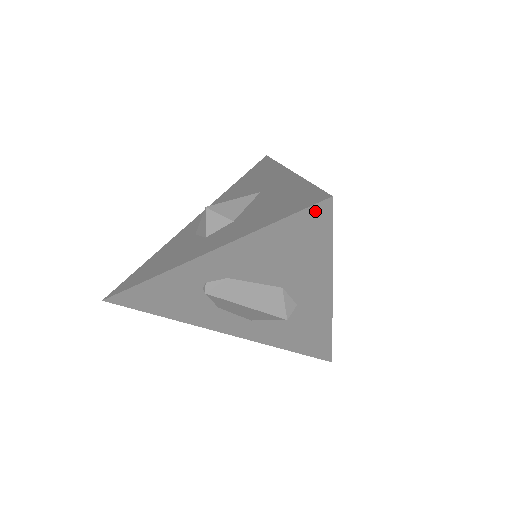
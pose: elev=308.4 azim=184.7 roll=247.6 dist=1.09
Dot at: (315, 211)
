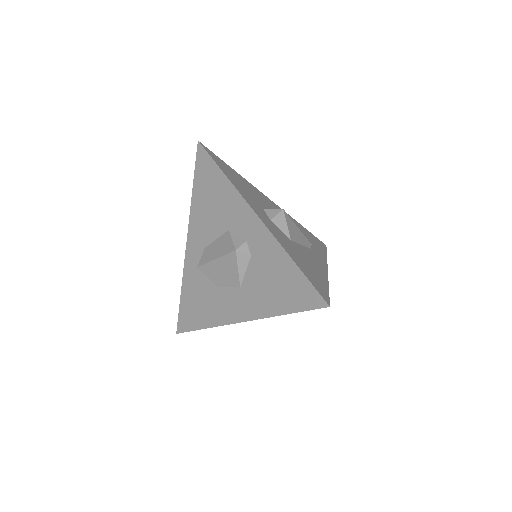
Dot at: (199, 156)
